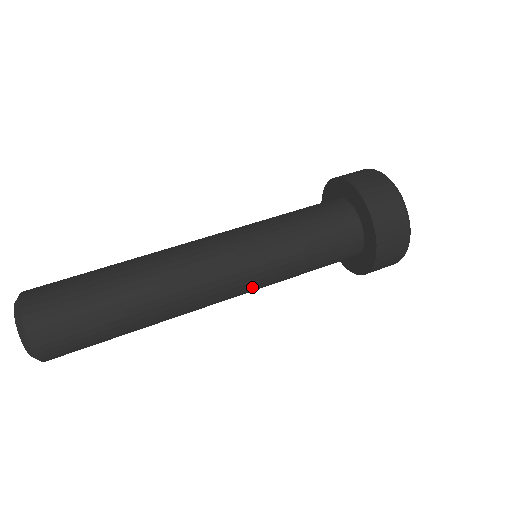
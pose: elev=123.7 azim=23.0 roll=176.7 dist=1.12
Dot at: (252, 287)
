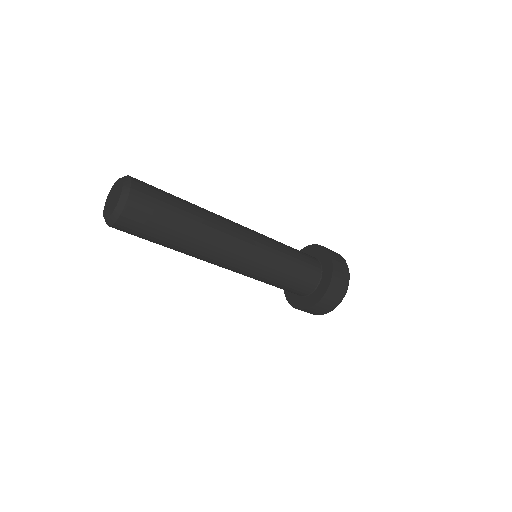
Dot at: (257, 259)
